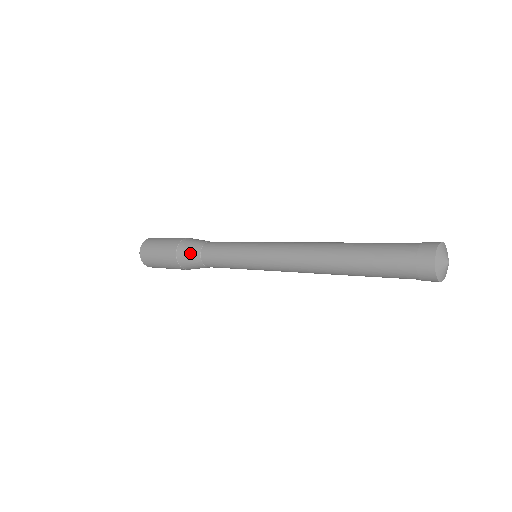
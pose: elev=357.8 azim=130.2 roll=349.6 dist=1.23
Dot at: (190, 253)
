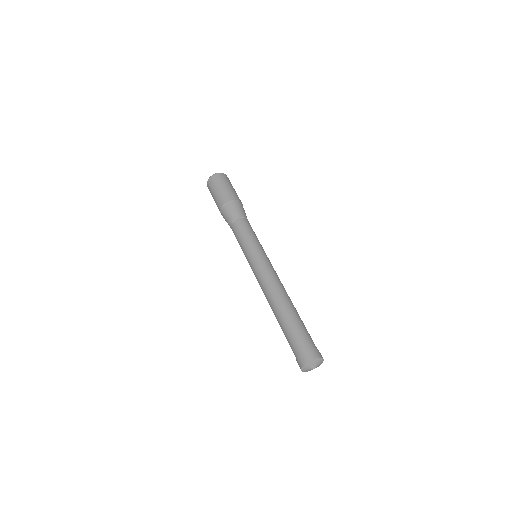
Dot at: (230, 214)
